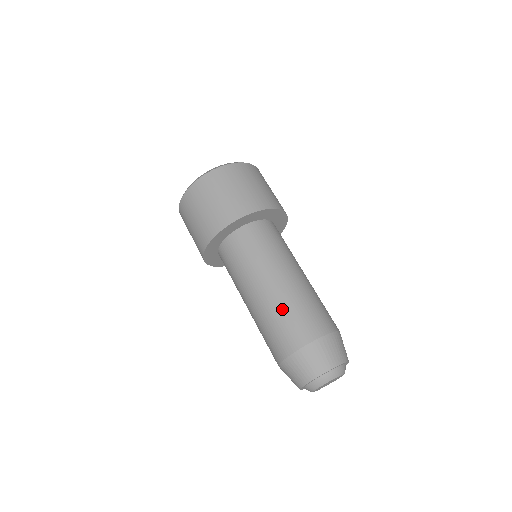
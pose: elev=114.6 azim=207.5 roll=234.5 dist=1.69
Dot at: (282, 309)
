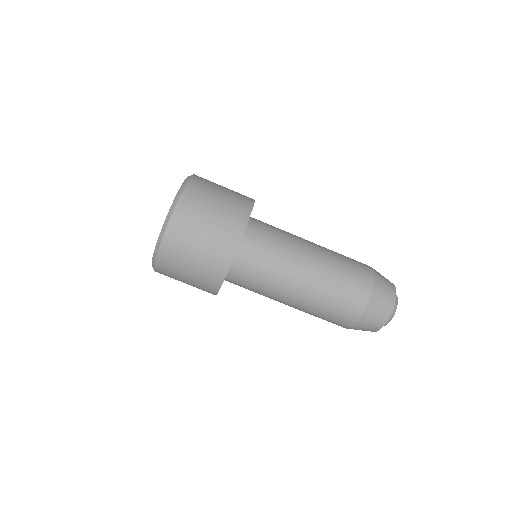
Dot at: (336, 269)
